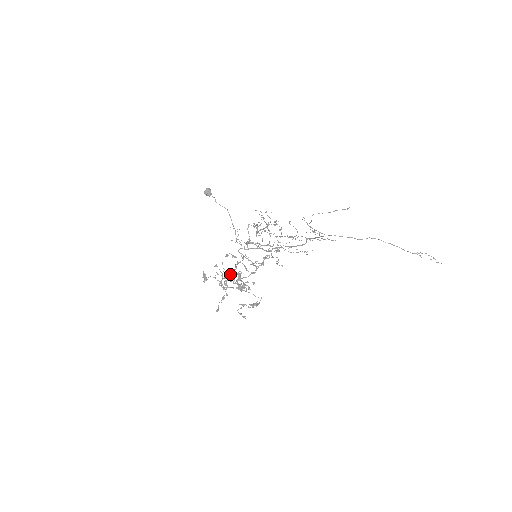
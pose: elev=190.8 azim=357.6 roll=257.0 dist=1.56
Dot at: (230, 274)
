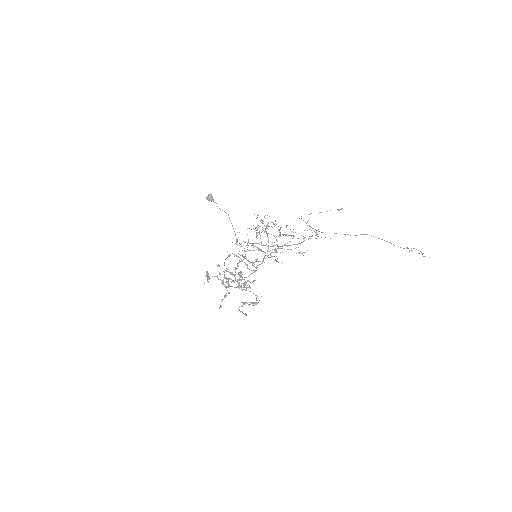
Dot at: (232, 273)
